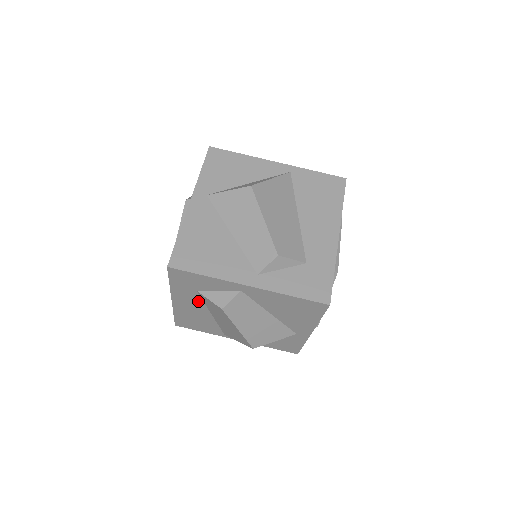
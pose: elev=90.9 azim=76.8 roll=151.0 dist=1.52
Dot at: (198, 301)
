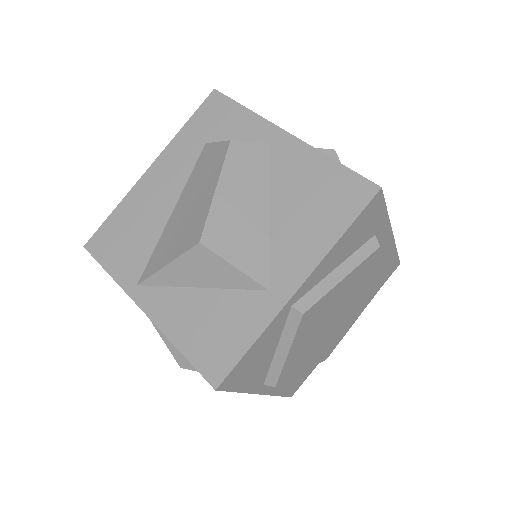
Dot at: (185, 171)
